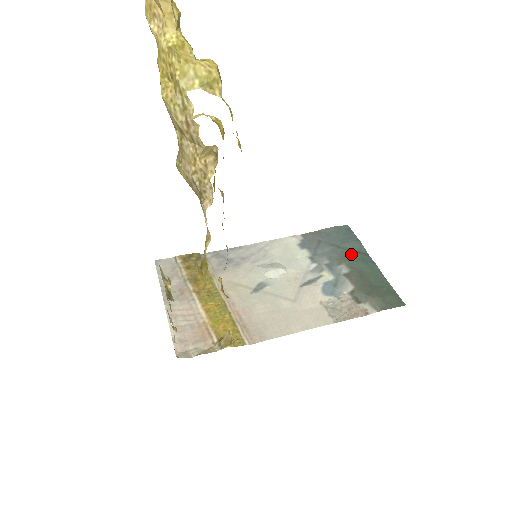
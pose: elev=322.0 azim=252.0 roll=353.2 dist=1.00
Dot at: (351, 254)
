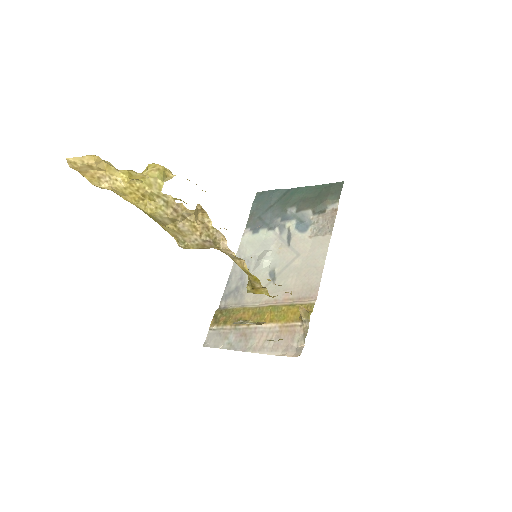
Dot at: (283, 200)
